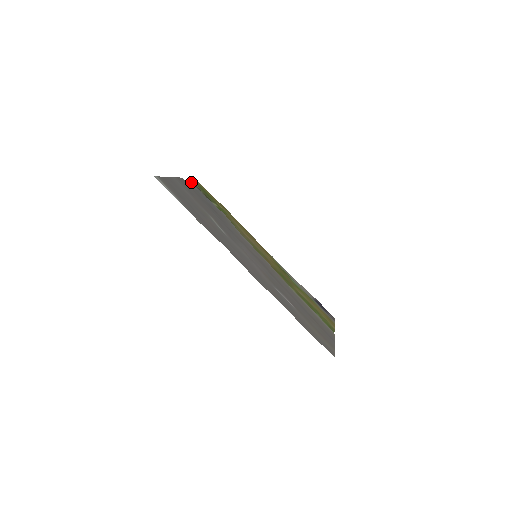
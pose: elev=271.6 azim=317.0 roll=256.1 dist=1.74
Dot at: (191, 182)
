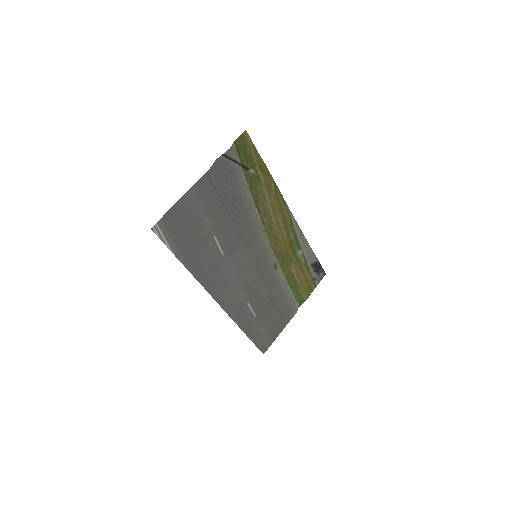
Dot at: (227, 156)
